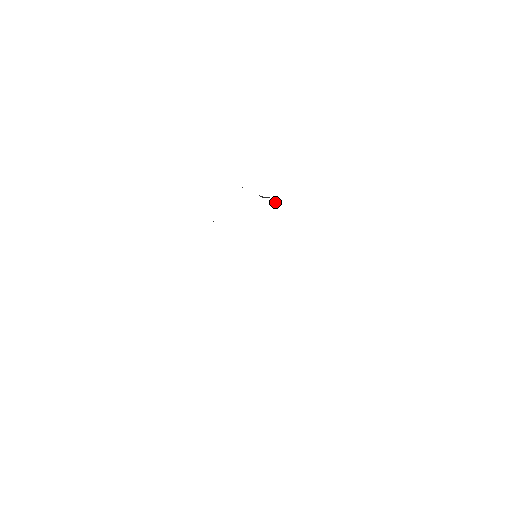
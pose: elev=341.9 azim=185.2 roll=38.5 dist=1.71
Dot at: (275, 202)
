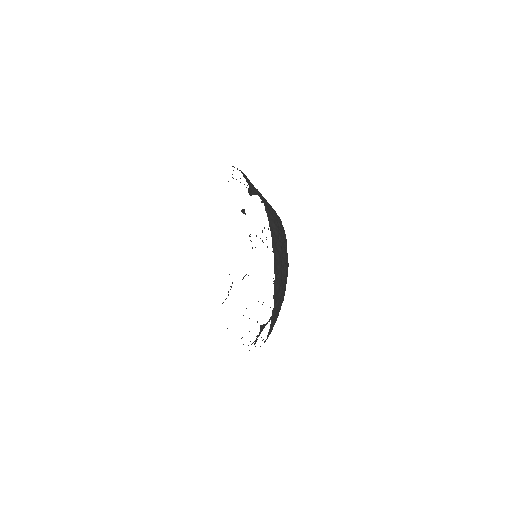
Dot at: (262, 202)
